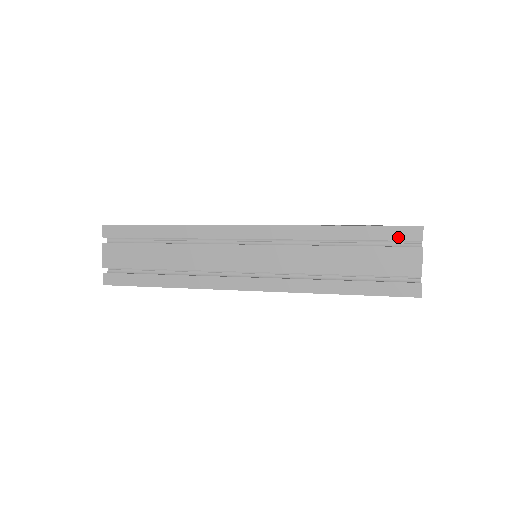
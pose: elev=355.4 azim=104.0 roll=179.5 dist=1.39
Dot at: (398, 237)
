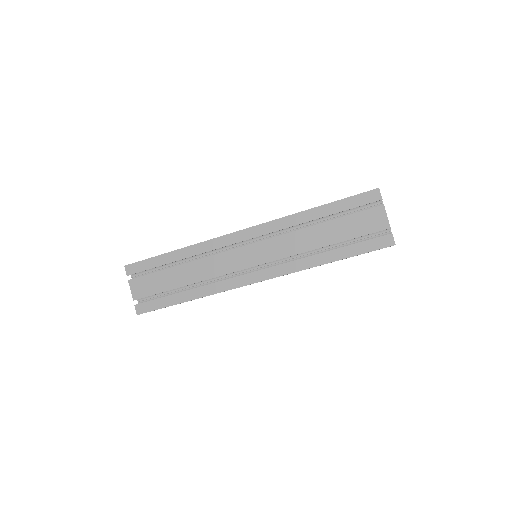
Dot at: occluded
